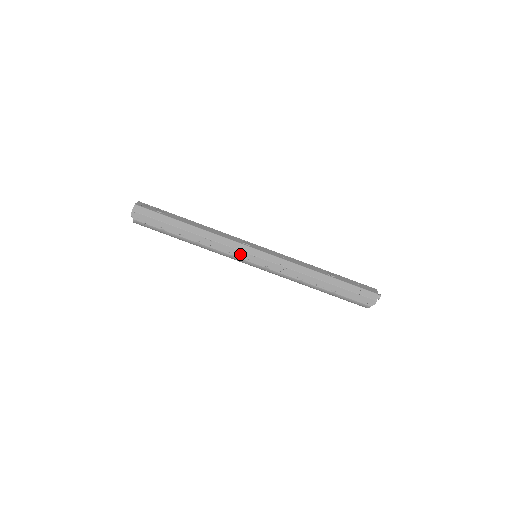
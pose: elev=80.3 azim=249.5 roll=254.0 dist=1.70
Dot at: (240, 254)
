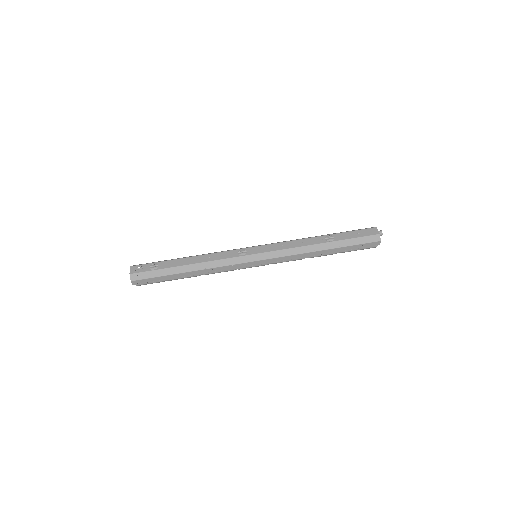
Dot at: (242, 266)
